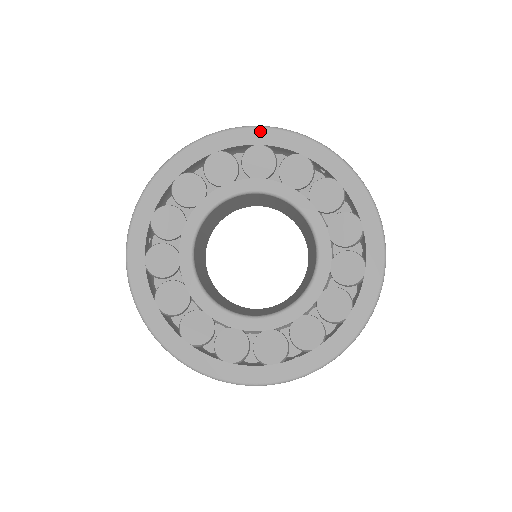
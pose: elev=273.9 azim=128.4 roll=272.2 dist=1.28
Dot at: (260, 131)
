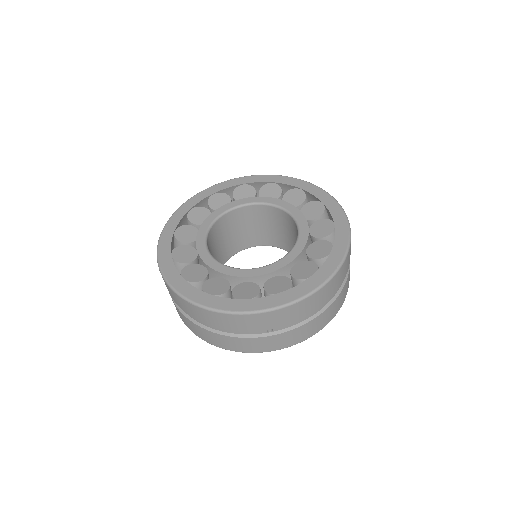
Dot at: (275, 177)
